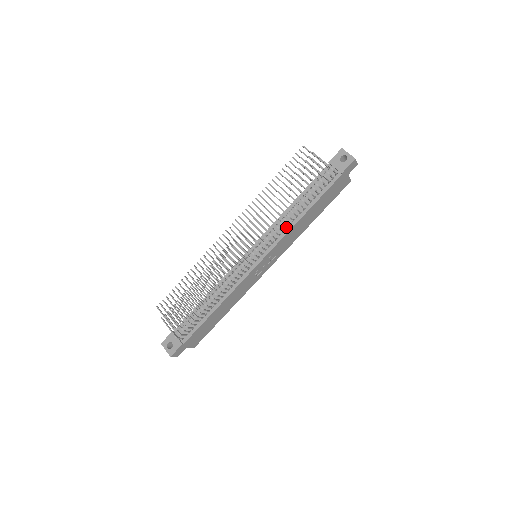
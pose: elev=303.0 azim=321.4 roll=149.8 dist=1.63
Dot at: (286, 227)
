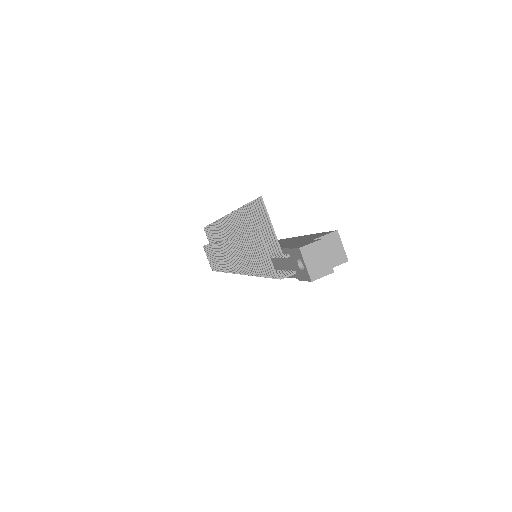
Dot at: occluded
